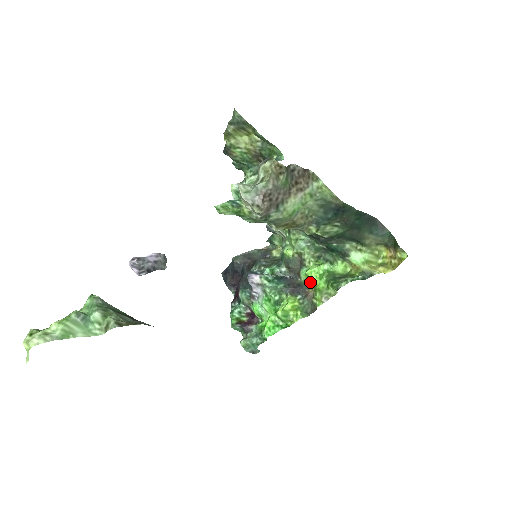
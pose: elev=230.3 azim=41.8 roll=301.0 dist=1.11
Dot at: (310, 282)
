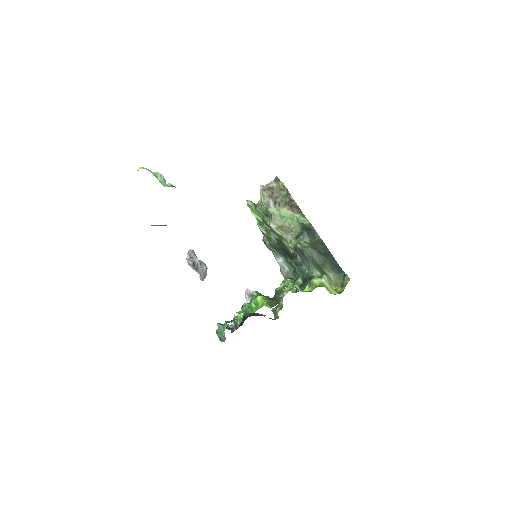
Dot at: occluded
